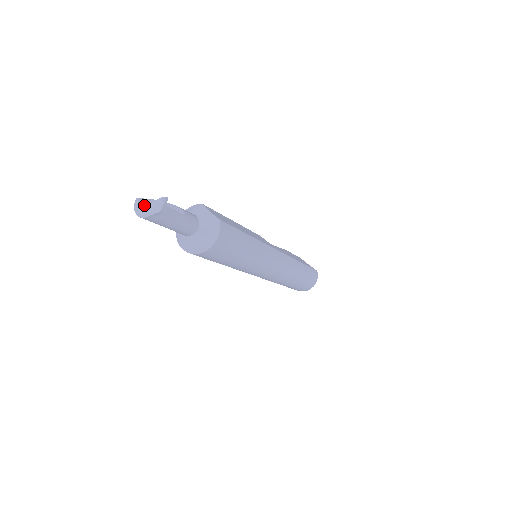
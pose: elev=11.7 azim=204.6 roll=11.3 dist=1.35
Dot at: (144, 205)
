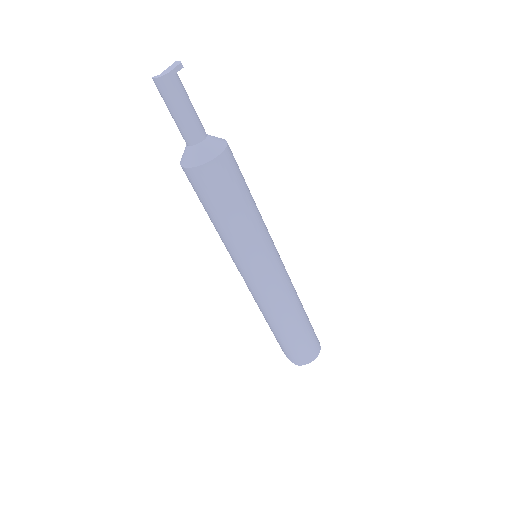
Dot at: (163, 72)
